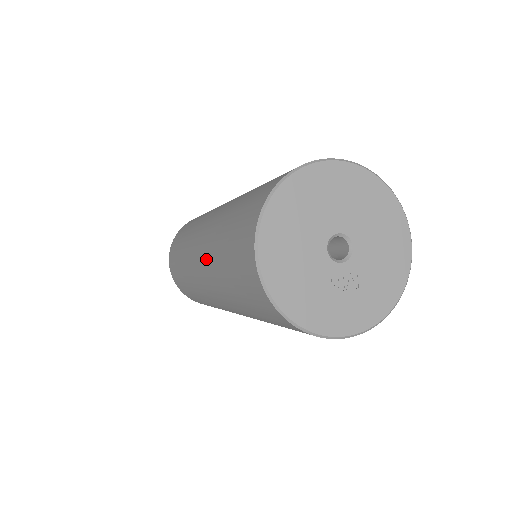
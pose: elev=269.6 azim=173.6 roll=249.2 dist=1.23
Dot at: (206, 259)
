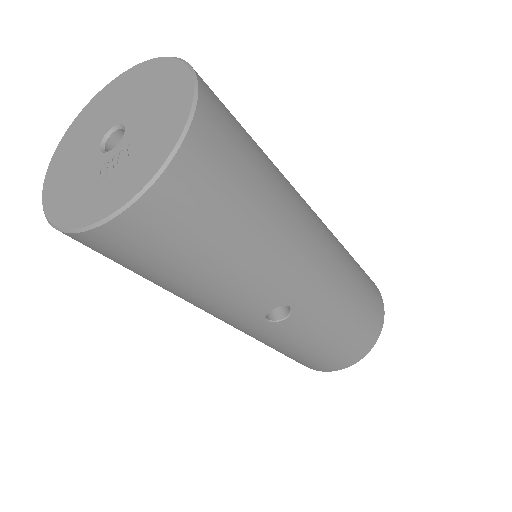
Dot at: occluded
